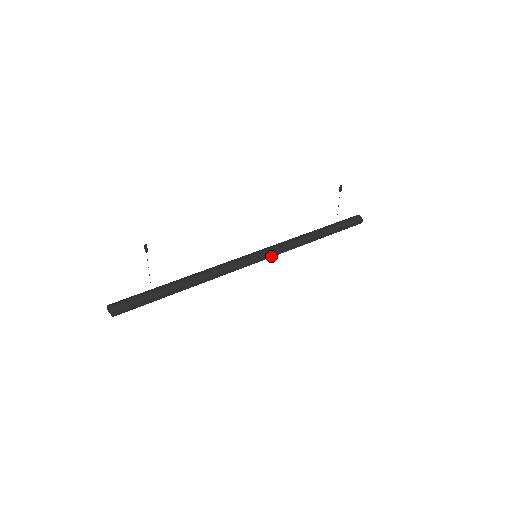
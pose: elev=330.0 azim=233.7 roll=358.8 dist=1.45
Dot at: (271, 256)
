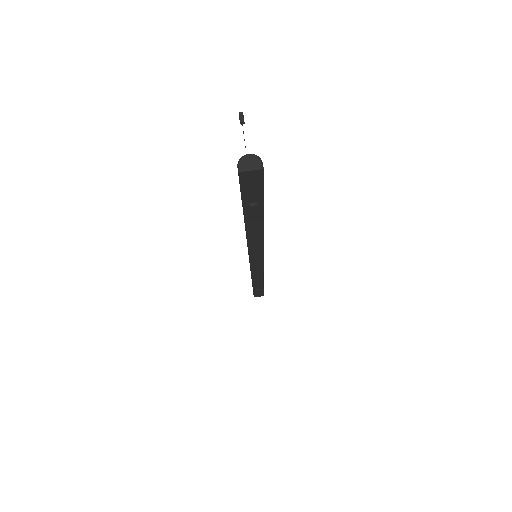
Dot at: (263, 264)
